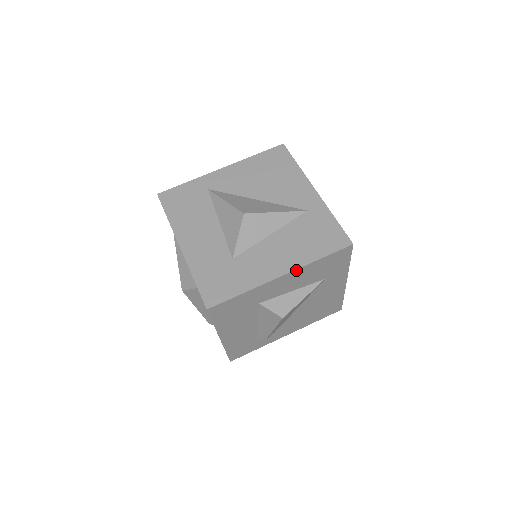
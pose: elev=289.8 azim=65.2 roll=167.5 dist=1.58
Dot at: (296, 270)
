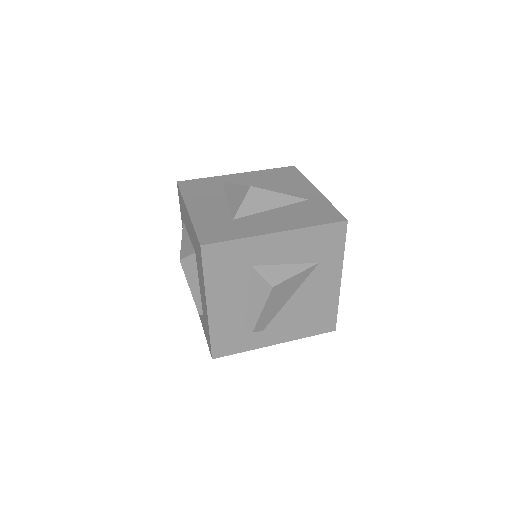
Dot at: (291, 231)
